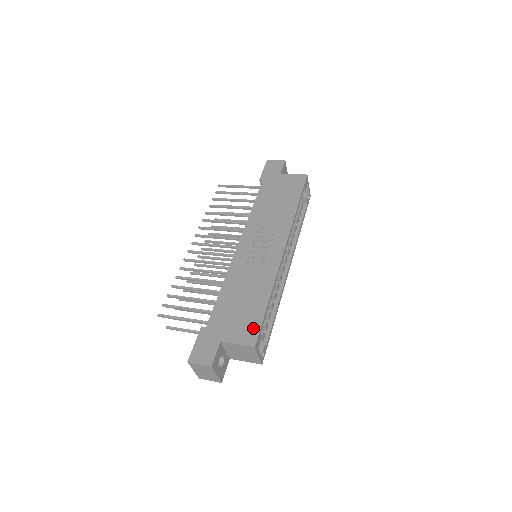
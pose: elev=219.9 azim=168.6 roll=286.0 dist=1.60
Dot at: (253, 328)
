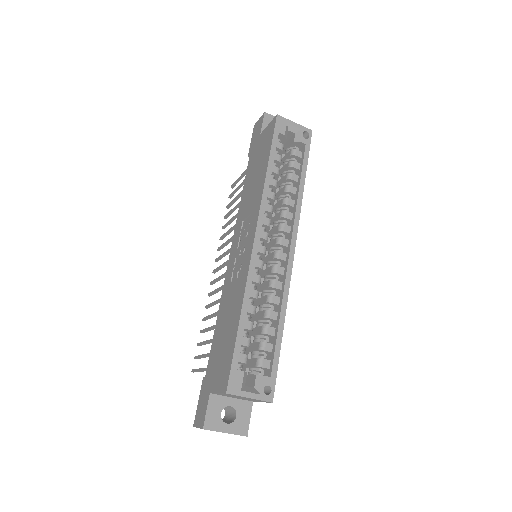
Dot at: (227, 366)
